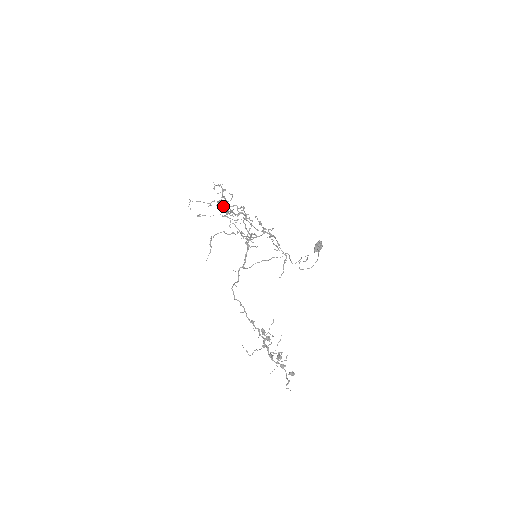
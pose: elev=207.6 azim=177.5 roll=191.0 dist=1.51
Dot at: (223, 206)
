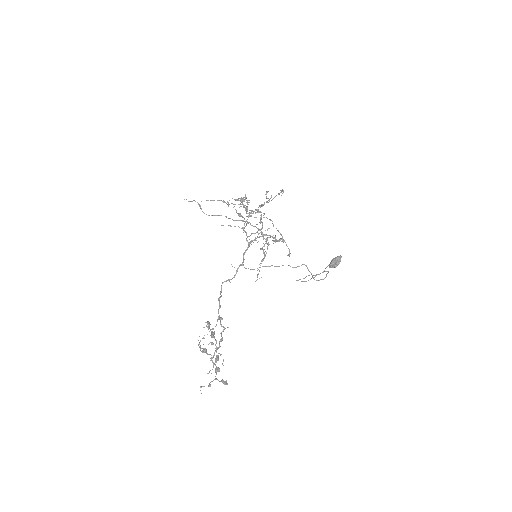
Dot at: occluded
